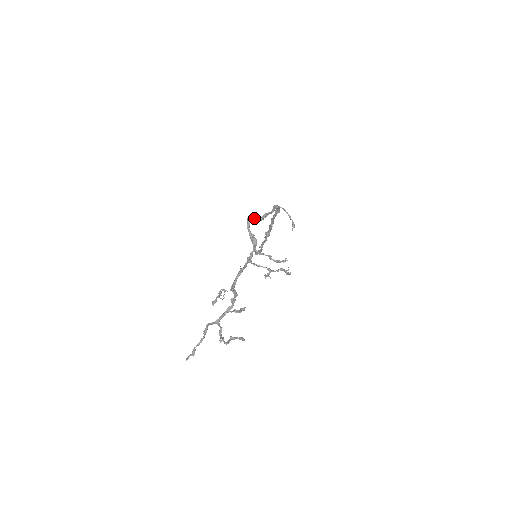
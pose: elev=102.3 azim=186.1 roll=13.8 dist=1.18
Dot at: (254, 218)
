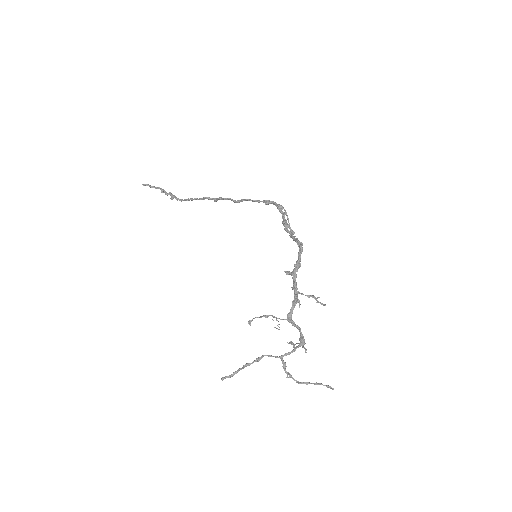
Dot at: occluded
